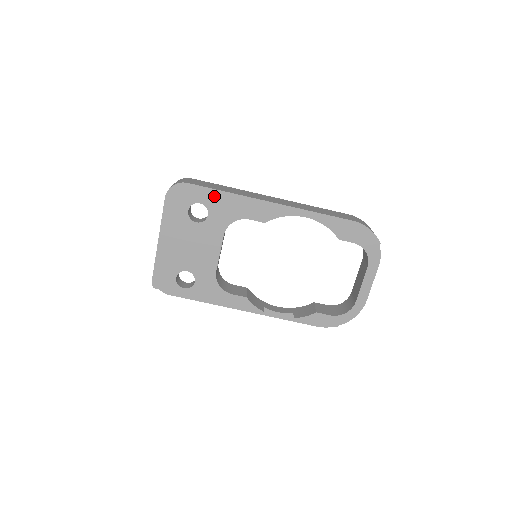
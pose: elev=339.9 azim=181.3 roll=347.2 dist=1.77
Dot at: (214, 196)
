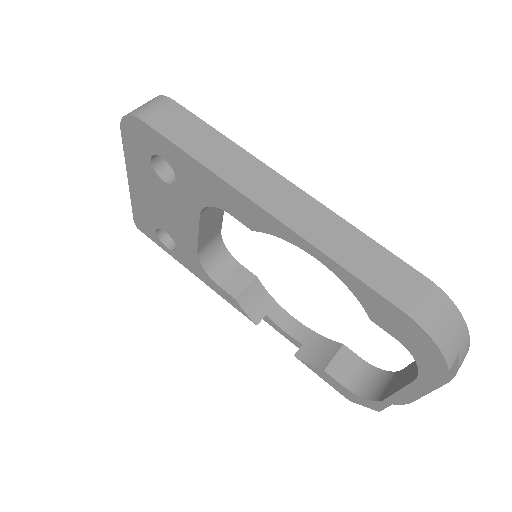
Dot at: (179, 156)
